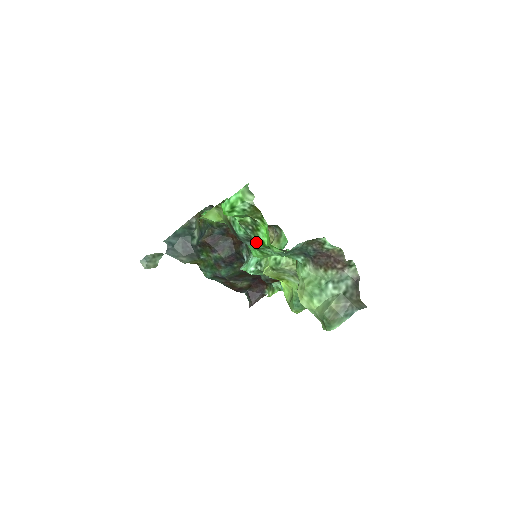
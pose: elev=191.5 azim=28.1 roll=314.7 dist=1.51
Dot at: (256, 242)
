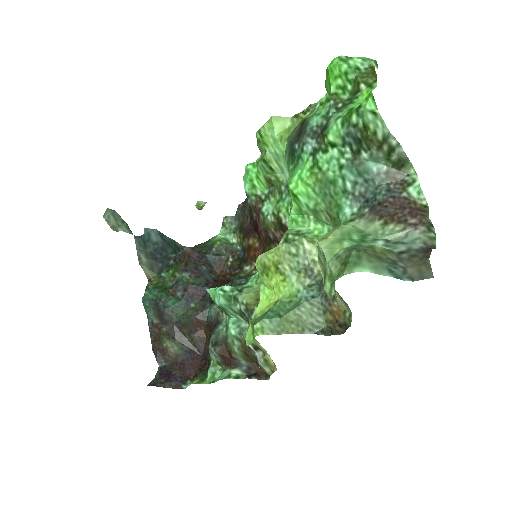
Dot at: (334, 120)
